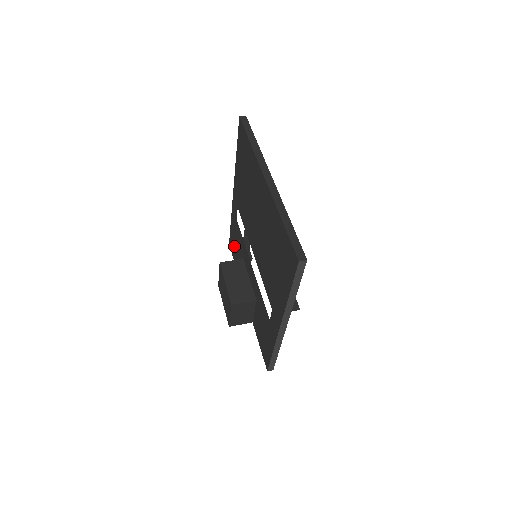
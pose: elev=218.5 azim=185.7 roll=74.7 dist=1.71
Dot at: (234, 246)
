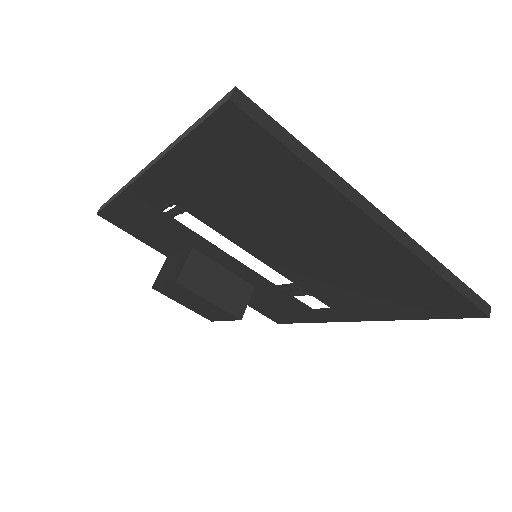
Dot at: (135, 226)
